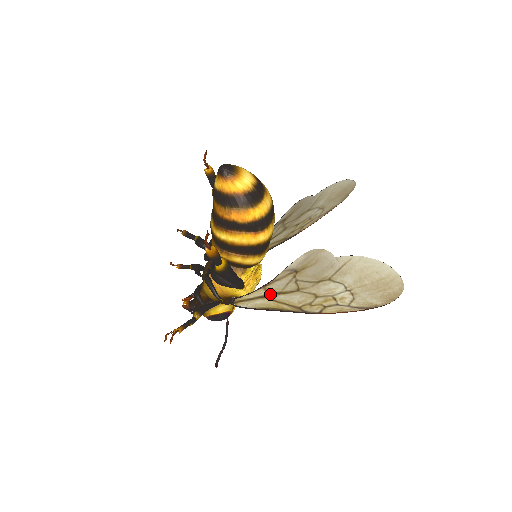
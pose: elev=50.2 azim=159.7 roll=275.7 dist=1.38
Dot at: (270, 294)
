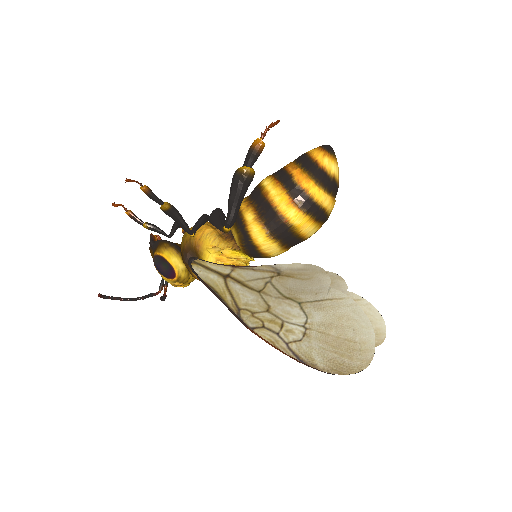
Dot at: (231, 277)
